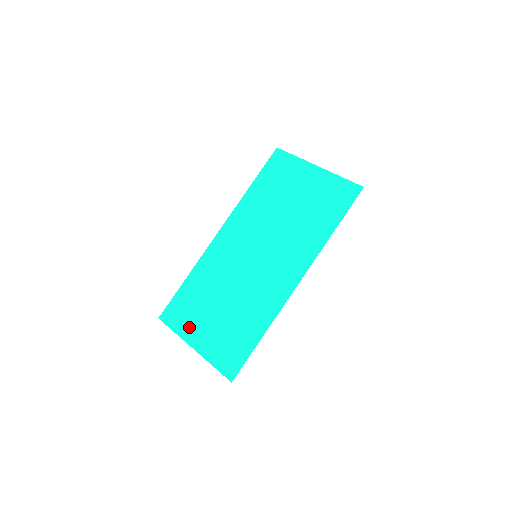
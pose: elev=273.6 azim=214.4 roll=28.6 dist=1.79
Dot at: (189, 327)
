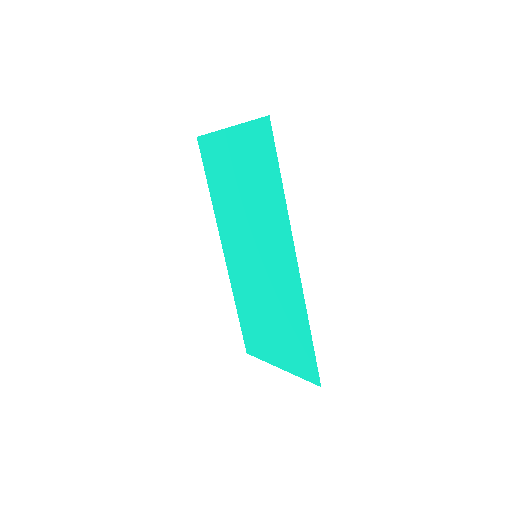
Dot at: (266, 351)
